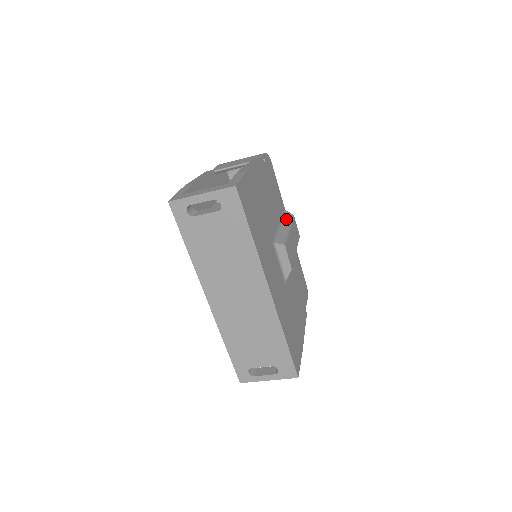
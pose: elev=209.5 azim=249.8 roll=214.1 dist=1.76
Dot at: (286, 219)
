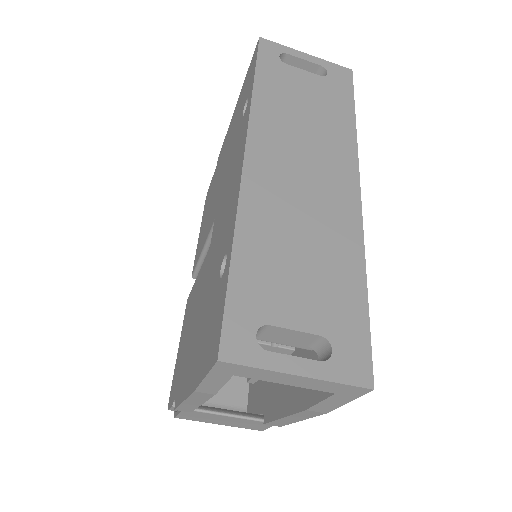
Dot at: occluded
